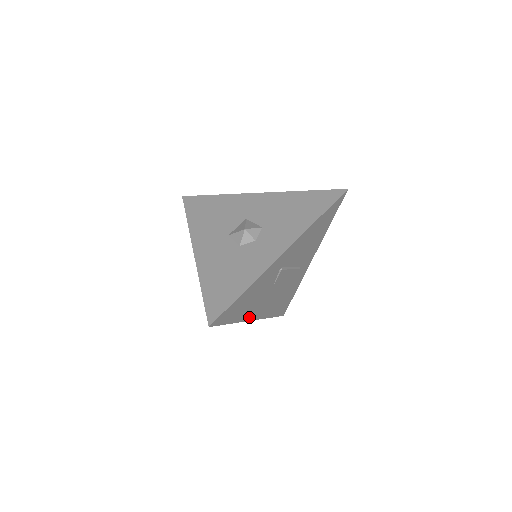
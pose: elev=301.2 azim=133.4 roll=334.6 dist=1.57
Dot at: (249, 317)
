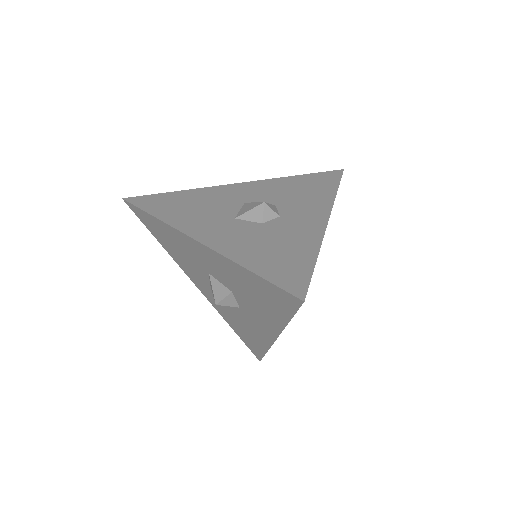
Dot at: occluded
